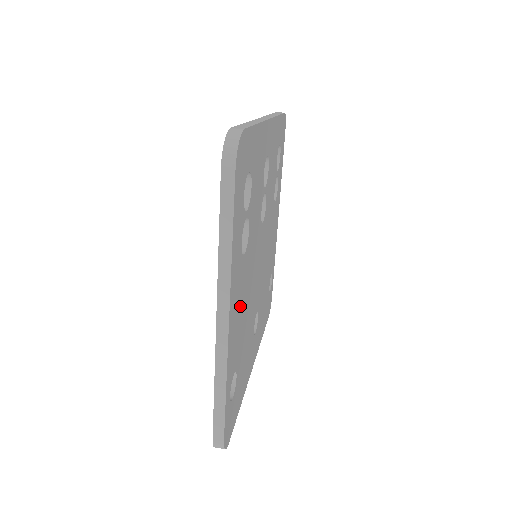
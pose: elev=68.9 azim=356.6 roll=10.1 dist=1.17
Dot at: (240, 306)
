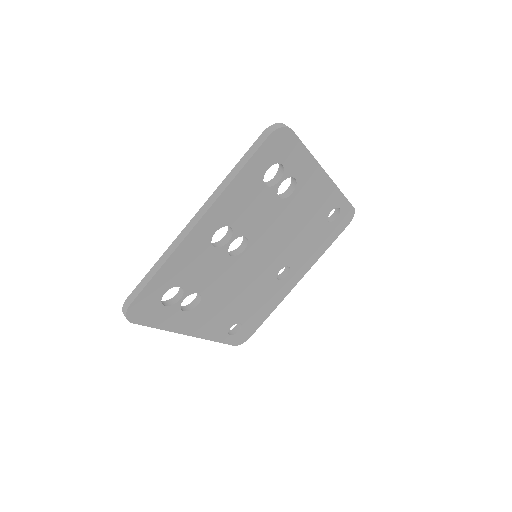
Dot at: (214, 314)
